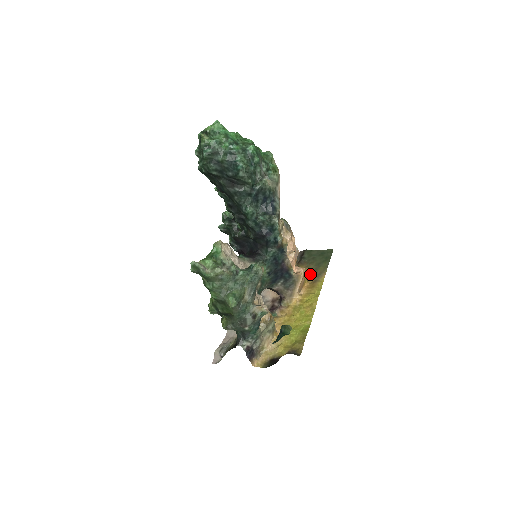
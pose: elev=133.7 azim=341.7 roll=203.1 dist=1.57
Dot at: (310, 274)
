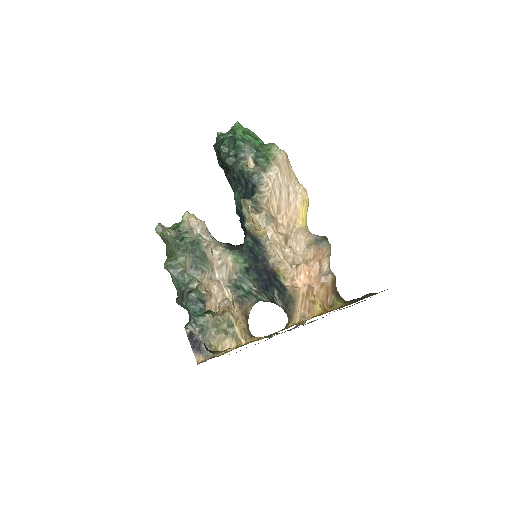
Dot at: occluded
